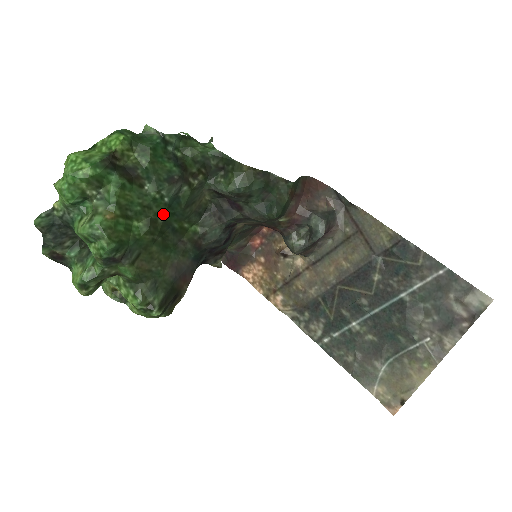
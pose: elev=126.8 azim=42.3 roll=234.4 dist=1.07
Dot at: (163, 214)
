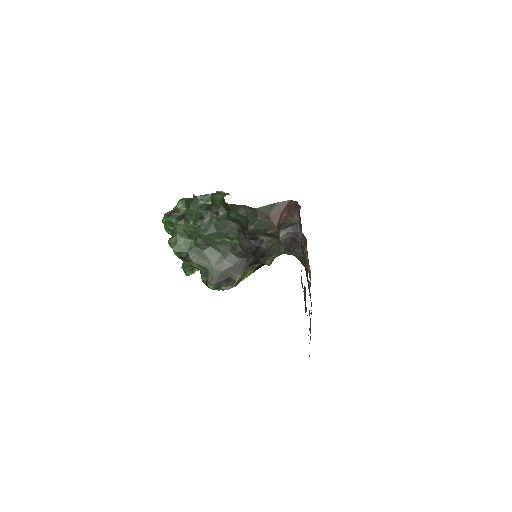
Dot at: (203, 235)
